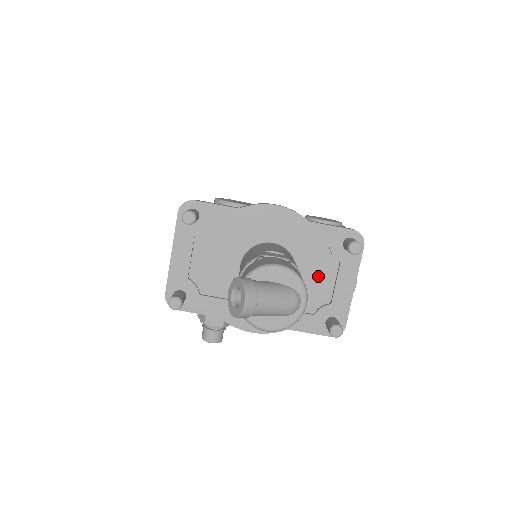
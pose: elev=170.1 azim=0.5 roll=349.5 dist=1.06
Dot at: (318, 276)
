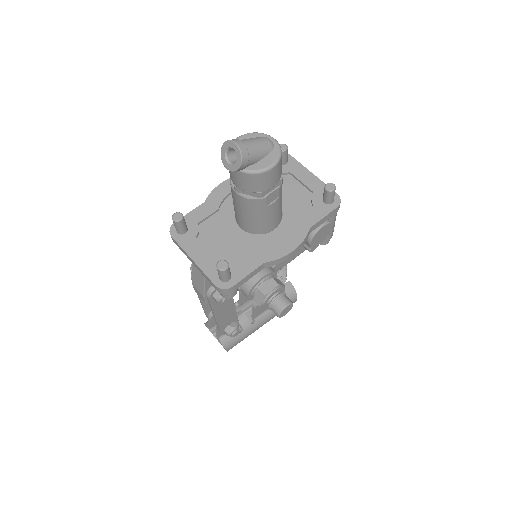
Dot at: (288, 190)
